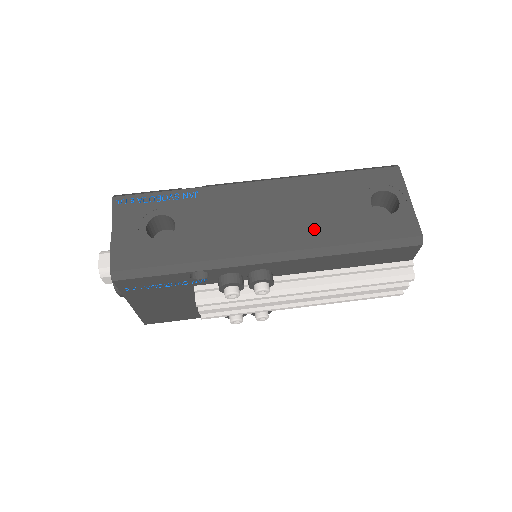
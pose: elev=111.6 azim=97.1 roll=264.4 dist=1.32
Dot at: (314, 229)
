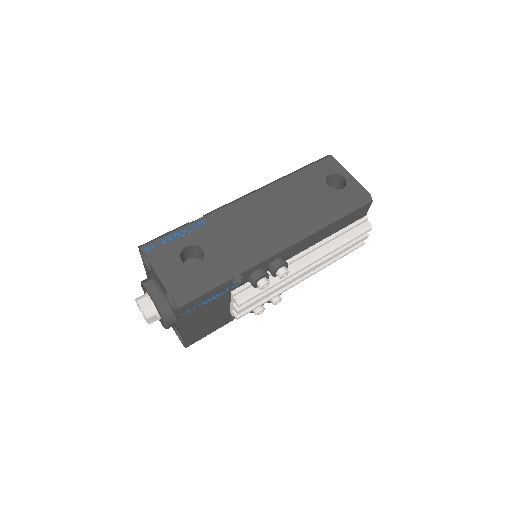
Dot at: (301, 216)
